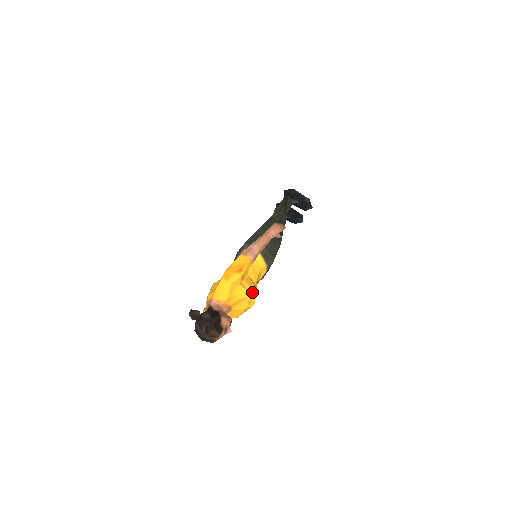
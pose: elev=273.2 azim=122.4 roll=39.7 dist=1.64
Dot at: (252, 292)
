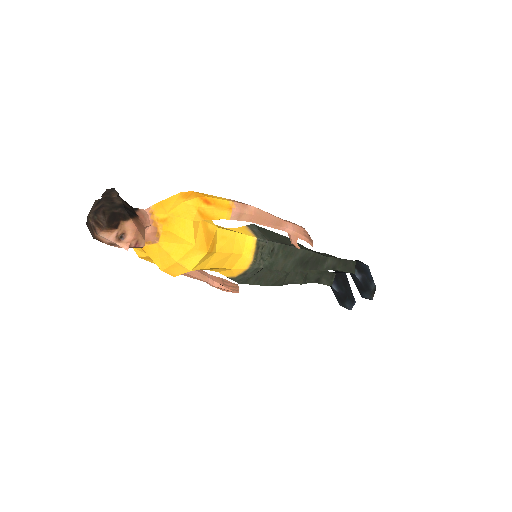
Dot at: (199, 244)
